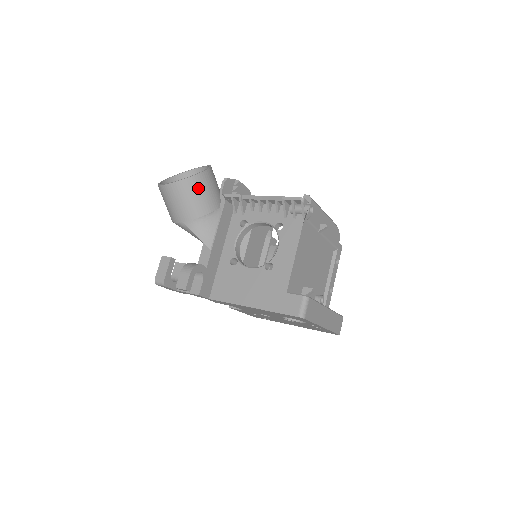
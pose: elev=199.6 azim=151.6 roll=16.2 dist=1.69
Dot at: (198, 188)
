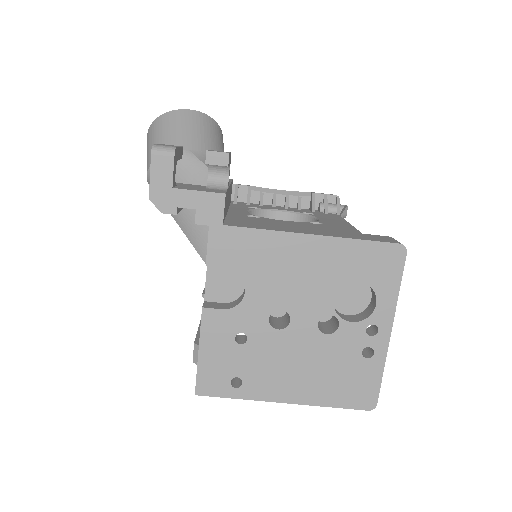
Dot at: (219, 137)
